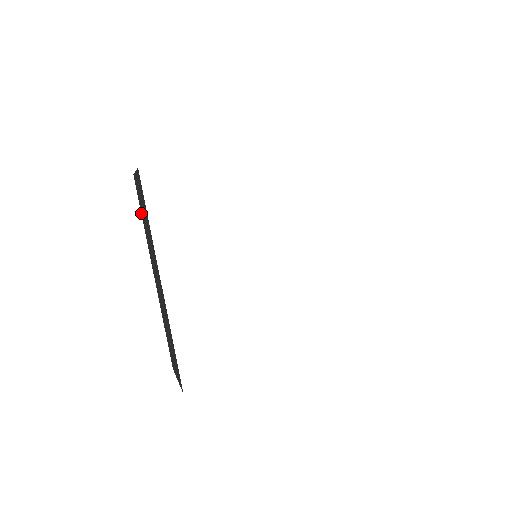
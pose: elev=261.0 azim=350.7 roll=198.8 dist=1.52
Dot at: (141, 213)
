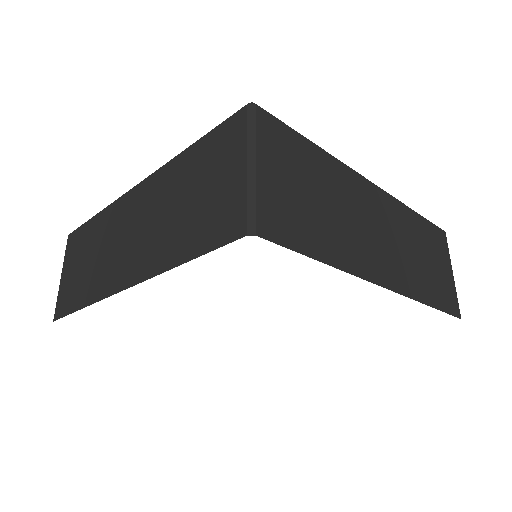
Dot at: occluded
